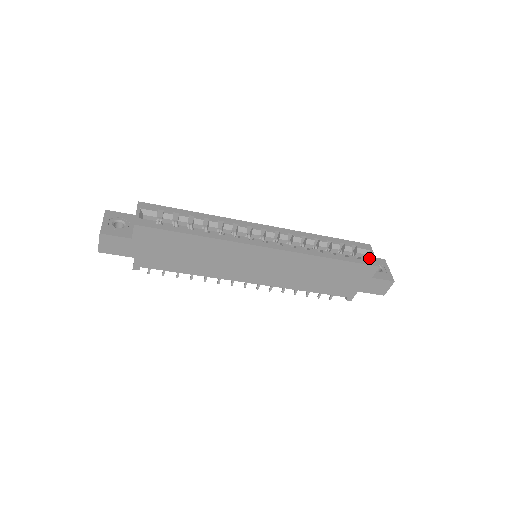
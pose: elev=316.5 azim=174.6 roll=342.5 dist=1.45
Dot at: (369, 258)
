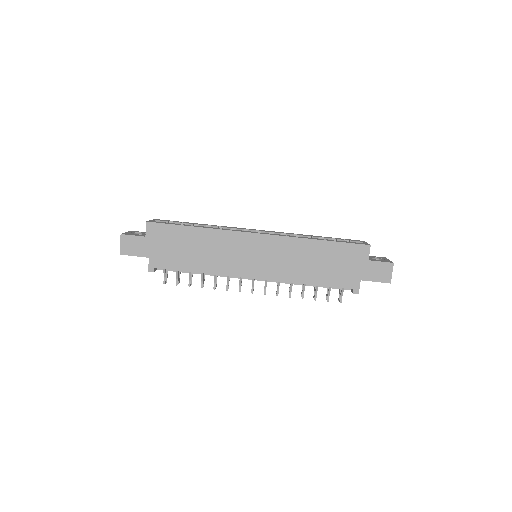
Dot at: occluded
